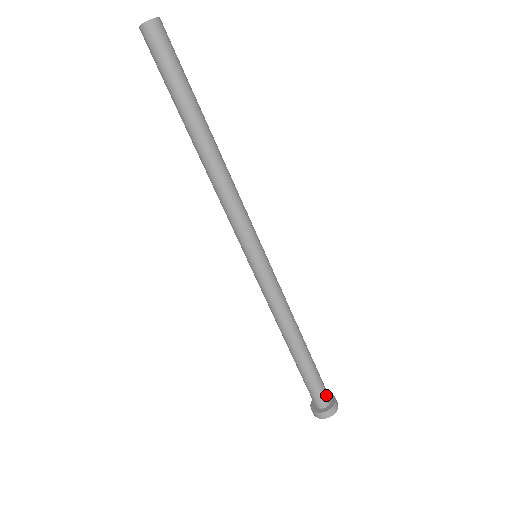
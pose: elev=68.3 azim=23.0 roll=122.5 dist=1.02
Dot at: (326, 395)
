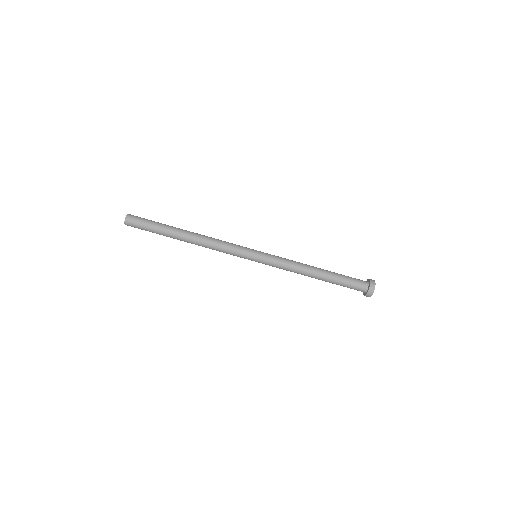
Dot at: (361, 285)
